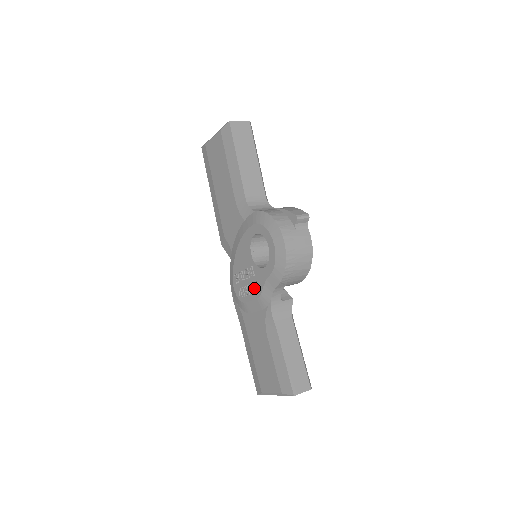
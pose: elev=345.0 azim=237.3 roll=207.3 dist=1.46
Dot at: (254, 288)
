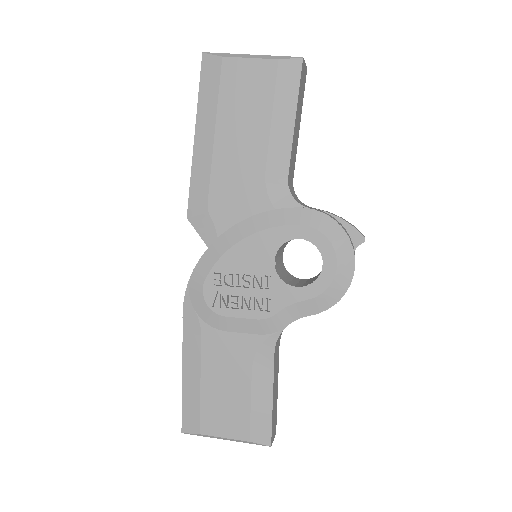
Dot at: (258, 304)
